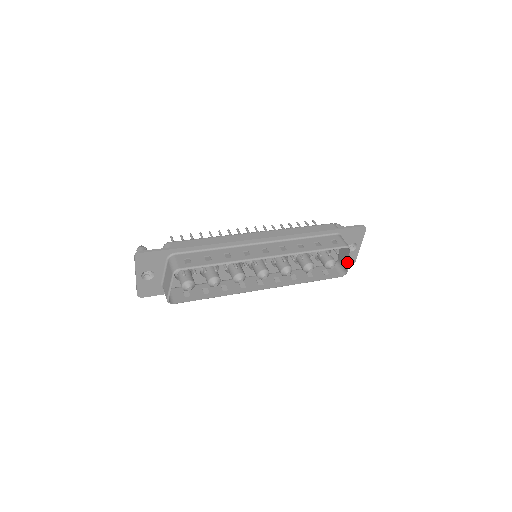
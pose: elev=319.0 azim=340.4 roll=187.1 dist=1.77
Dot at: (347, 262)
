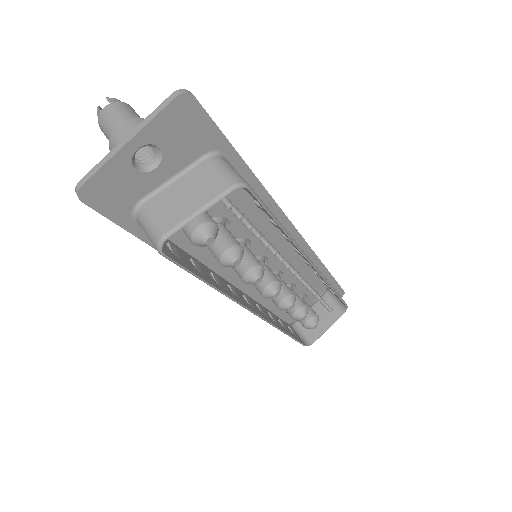
Dot at: (325, 328)
